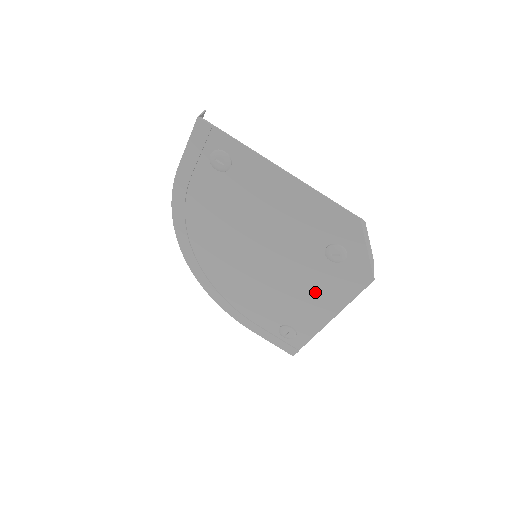
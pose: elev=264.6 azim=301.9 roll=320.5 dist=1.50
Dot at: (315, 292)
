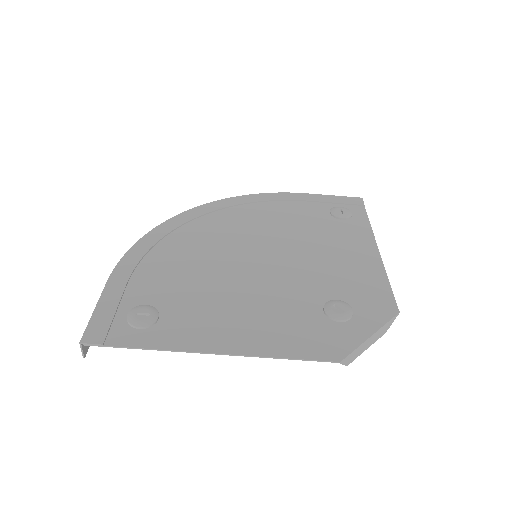
Dot at: (256, 317)
